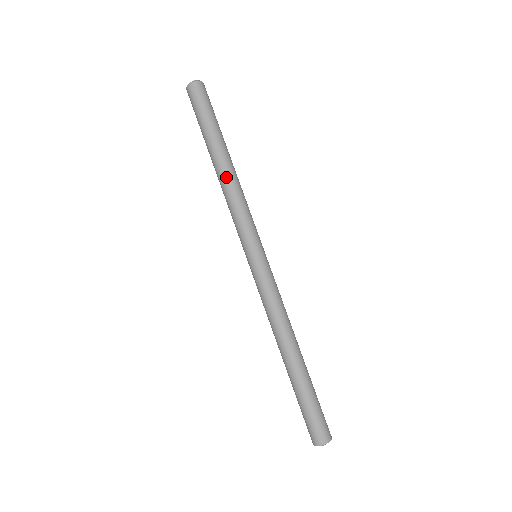
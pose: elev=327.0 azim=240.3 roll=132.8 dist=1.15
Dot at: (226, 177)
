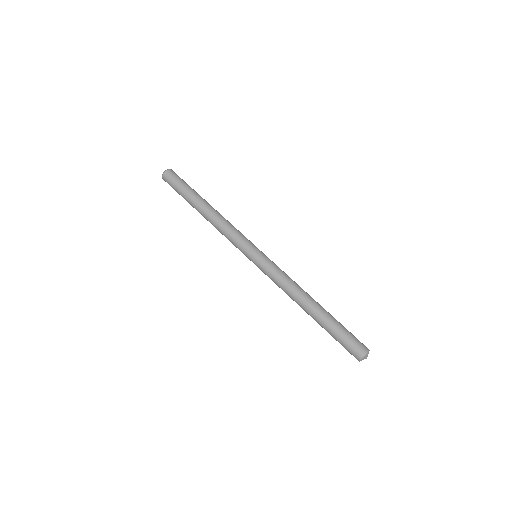
Dot at: (211, 218)
